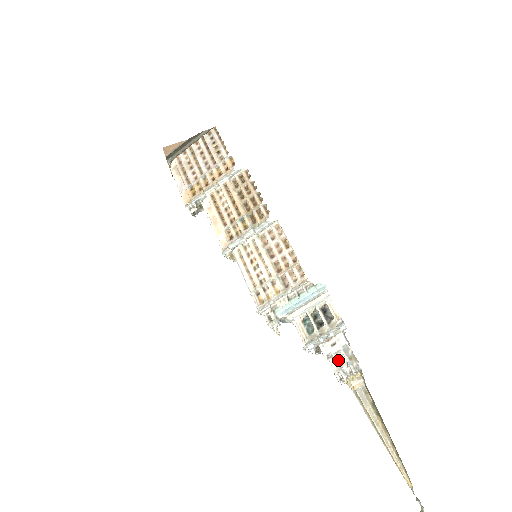
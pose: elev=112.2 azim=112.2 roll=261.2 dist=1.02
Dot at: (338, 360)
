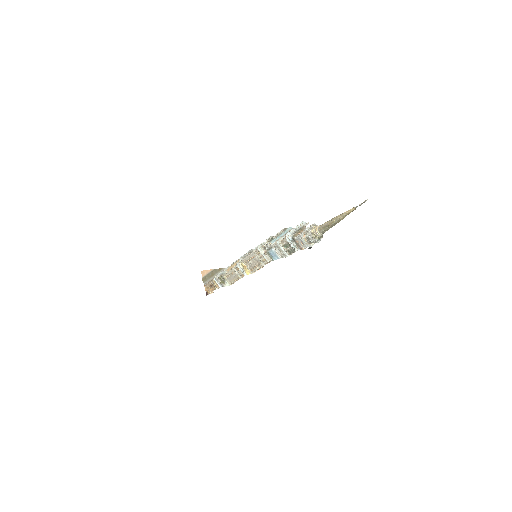
Dot at: (306, 231)
